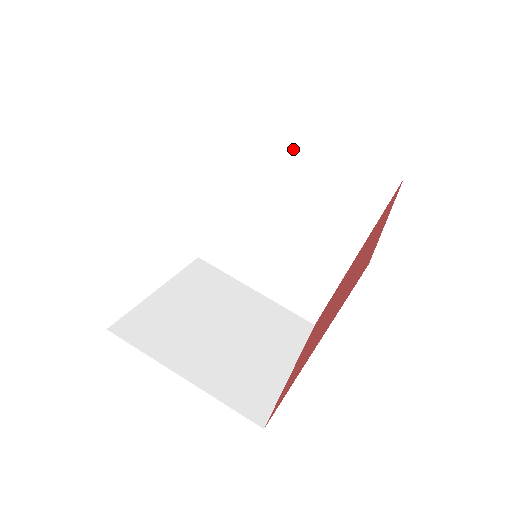
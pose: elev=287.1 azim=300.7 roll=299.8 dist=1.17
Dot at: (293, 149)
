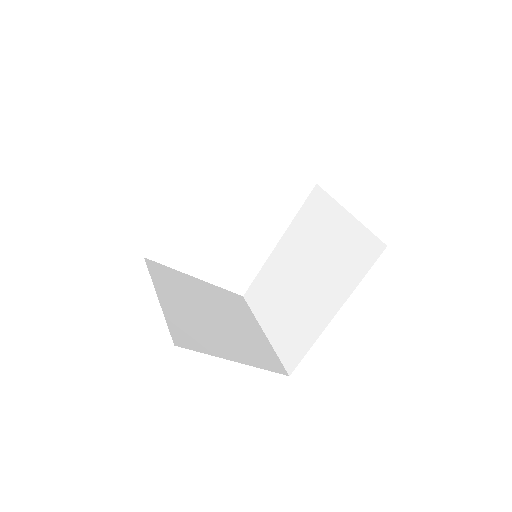
Dot at: (328, 218)
